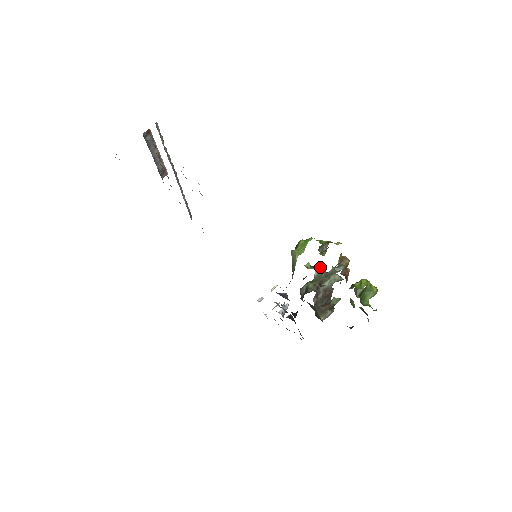
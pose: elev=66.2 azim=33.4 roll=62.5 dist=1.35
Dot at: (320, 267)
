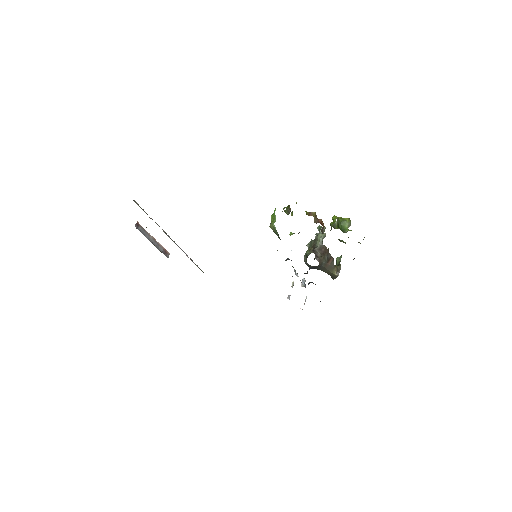
Dot at: occluded
